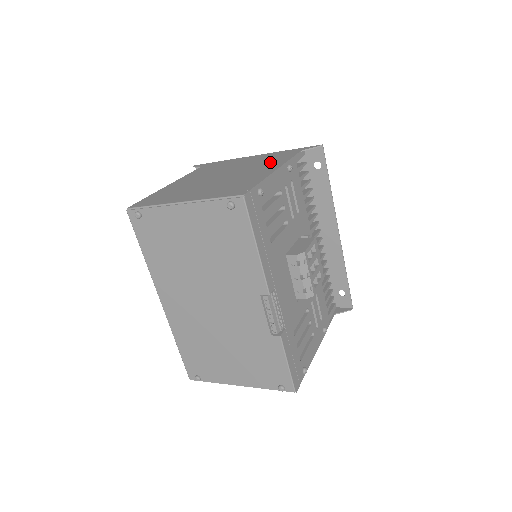
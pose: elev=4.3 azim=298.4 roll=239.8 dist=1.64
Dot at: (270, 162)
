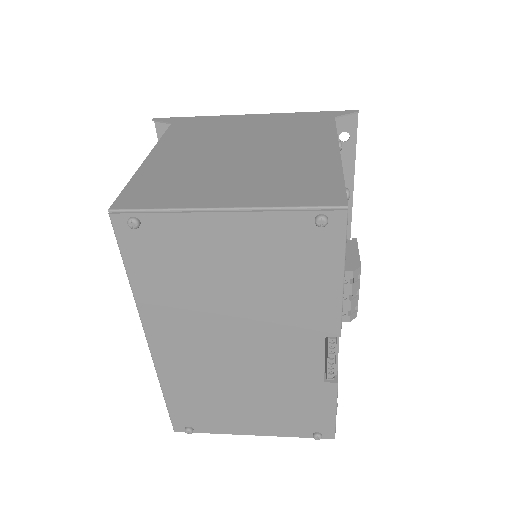
Dot at: (306, 134)
